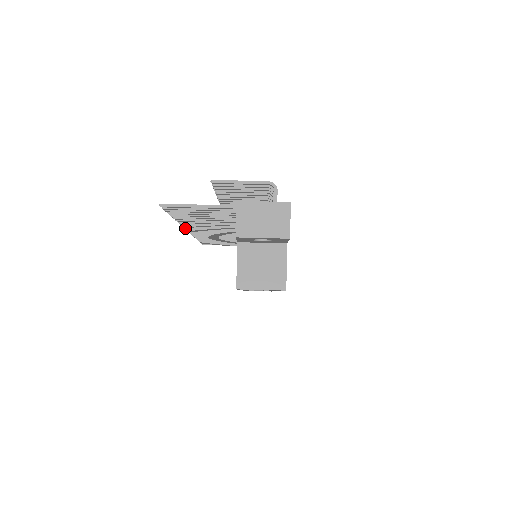
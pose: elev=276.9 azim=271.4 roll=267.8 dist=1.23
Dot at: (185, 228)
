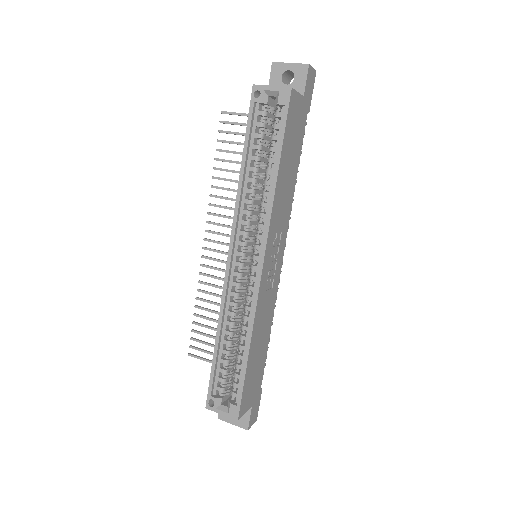
Dot at: (207, 221)
